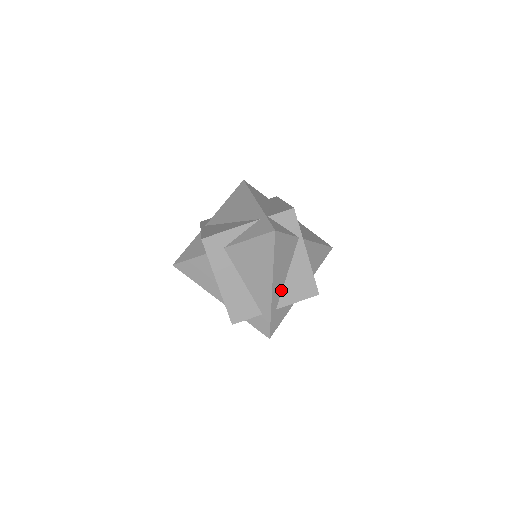
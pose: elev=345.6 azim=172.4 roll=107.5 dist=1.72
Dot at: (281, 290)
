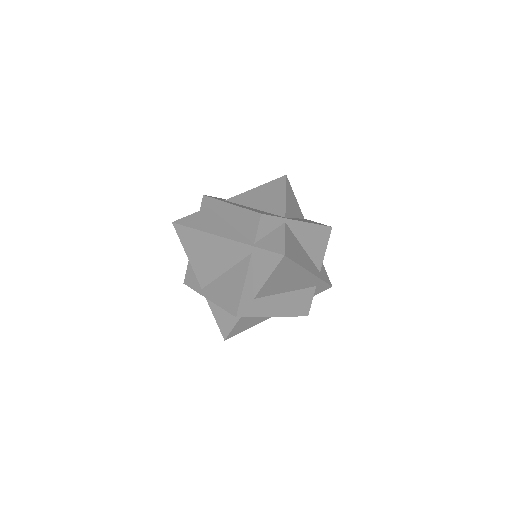
Dot at: (311, 261)
